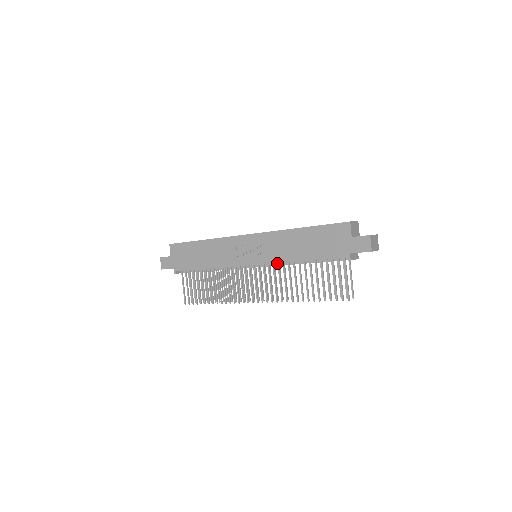
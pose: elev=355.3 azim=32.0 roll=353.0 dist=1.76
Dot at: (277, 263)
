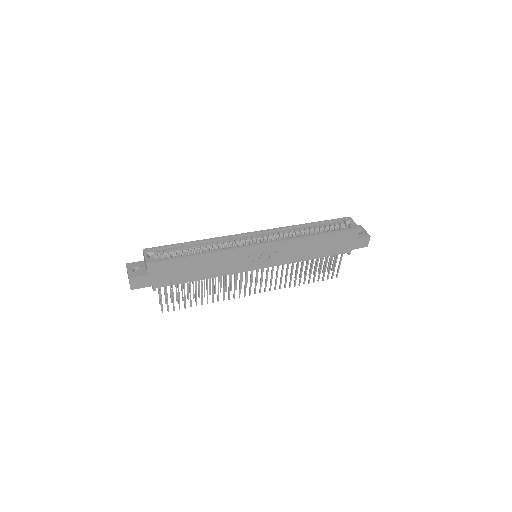
Dot at: occluded
